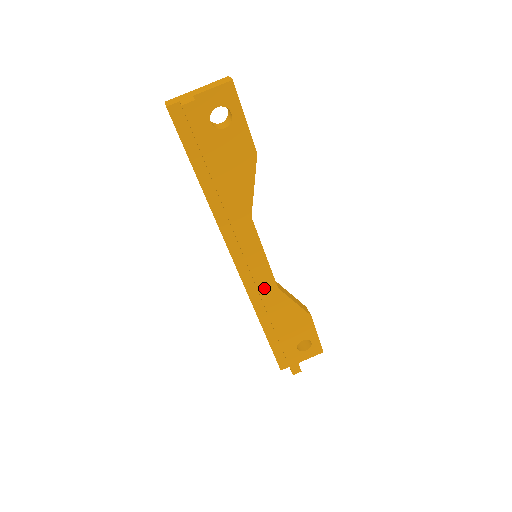
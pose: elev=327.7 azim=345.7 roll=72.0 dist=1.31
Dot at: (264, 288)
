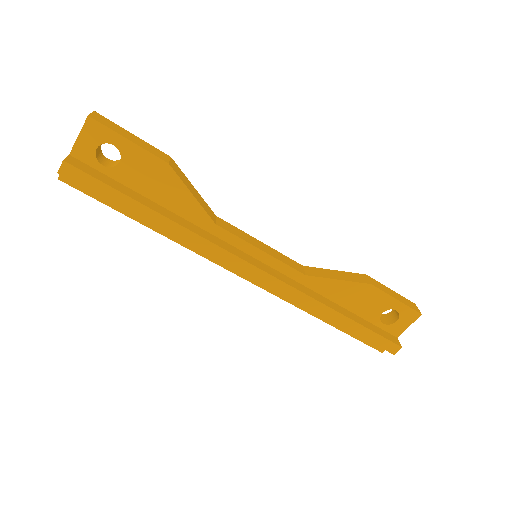
Dot at: (281, 286)
